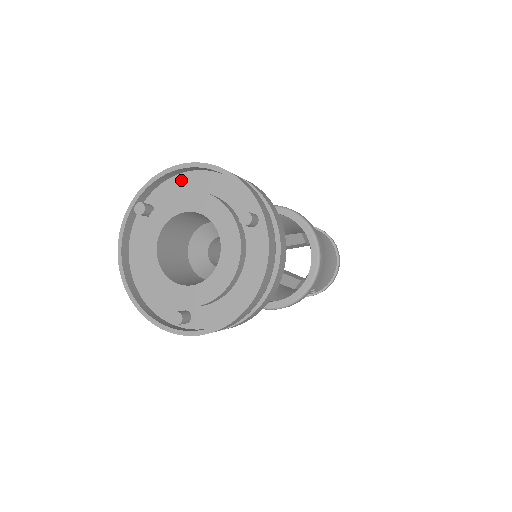
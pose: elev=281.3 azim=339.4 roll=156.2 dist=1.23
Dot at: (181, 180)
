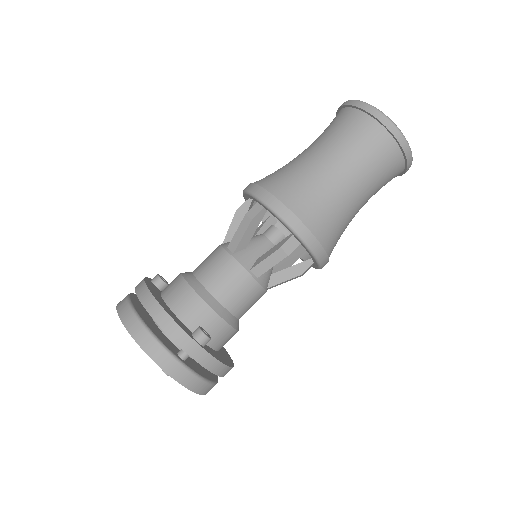
Dot at: occluded
